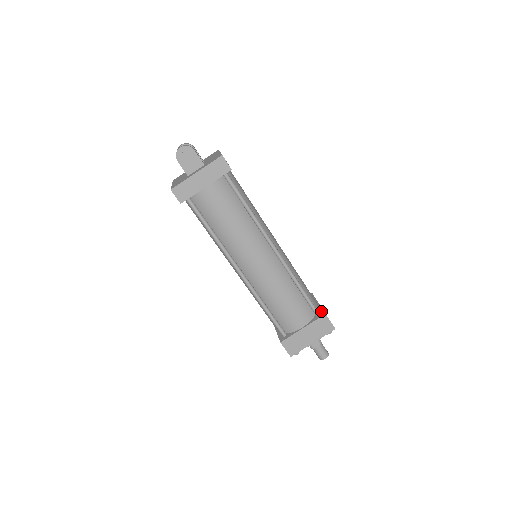
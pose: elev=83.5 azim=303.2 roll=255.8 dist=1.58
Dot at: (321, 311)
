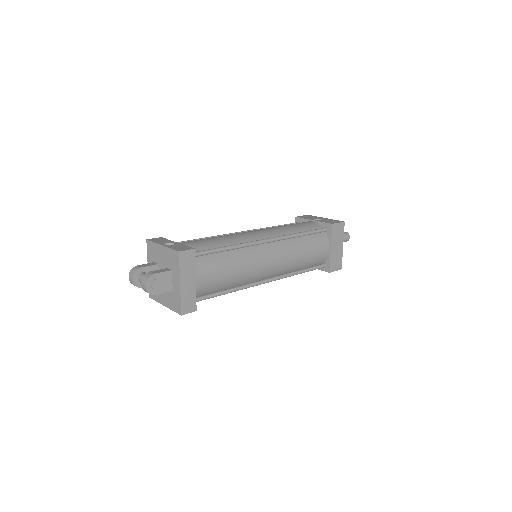
Dot at: (326, 225)
